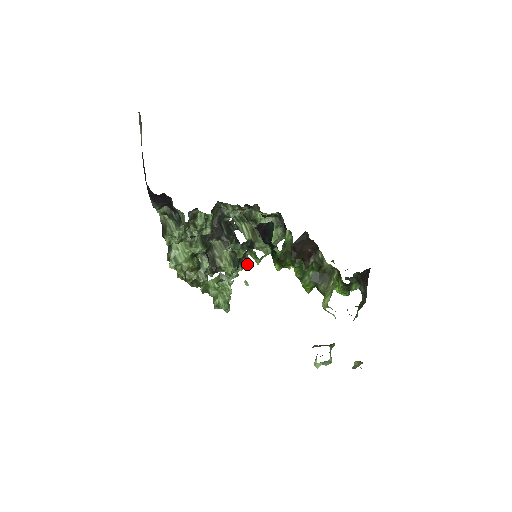
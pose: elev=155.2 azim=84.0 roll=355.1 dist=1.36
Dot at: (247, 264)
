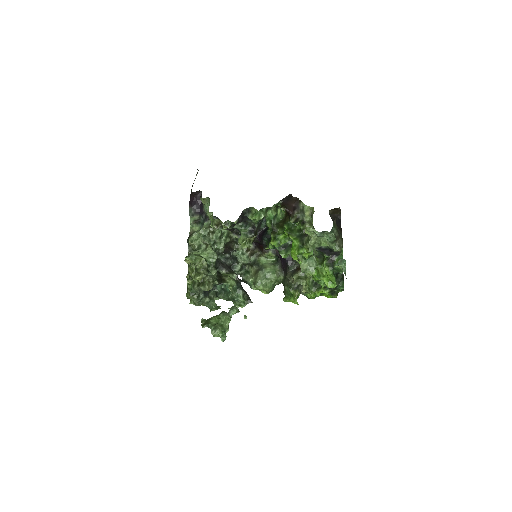
Dot at: (248, 302)
